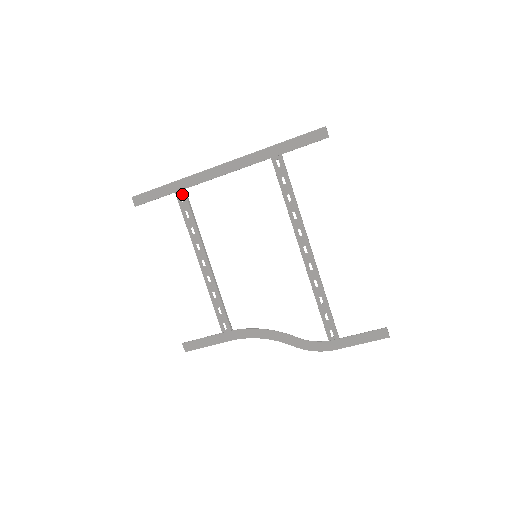
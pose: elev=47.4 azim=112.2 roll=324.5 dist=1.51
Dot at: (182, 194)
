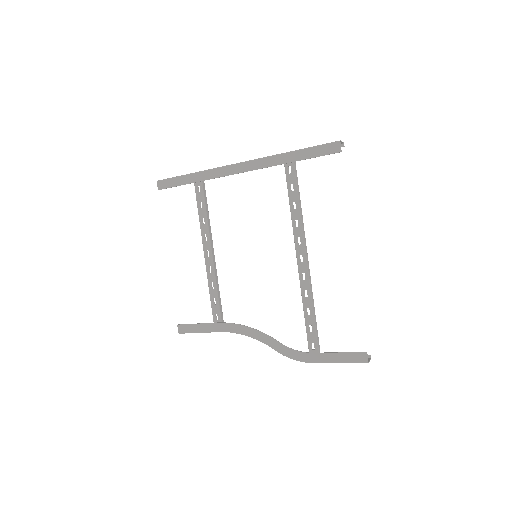
Dot at: (200, 185)
